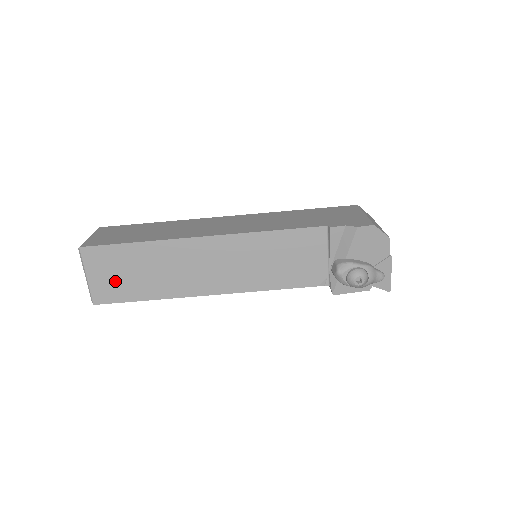
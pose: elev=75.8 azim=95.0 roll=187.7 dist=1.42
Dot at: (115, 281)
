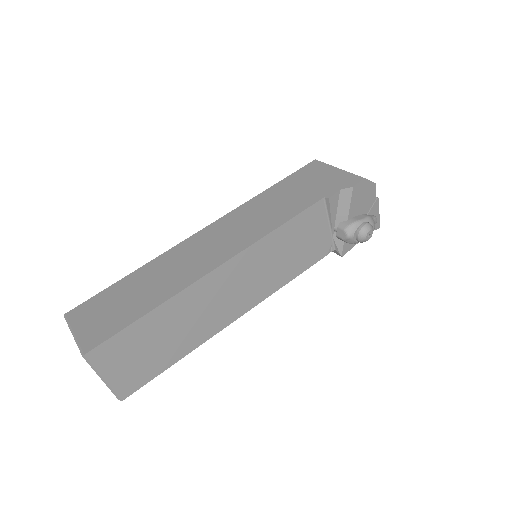
Dot at: (138, 364)
